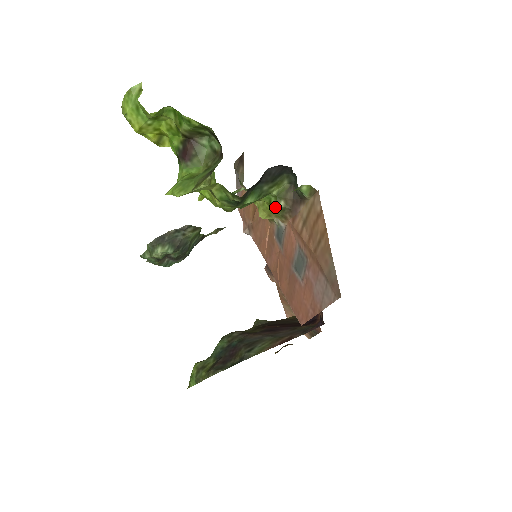
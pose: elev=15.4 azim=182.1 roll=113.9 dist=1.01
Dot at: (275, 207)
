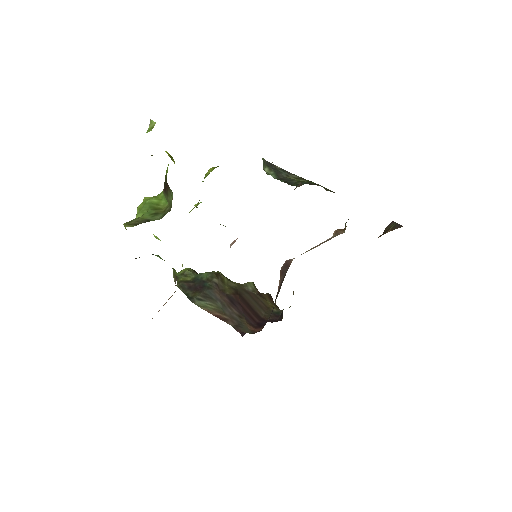
Dot at: occluded
